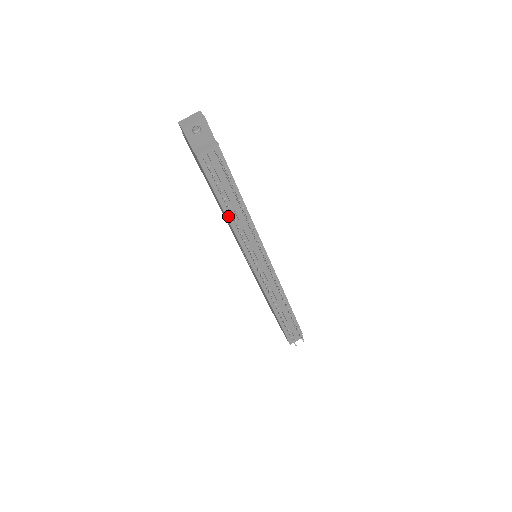
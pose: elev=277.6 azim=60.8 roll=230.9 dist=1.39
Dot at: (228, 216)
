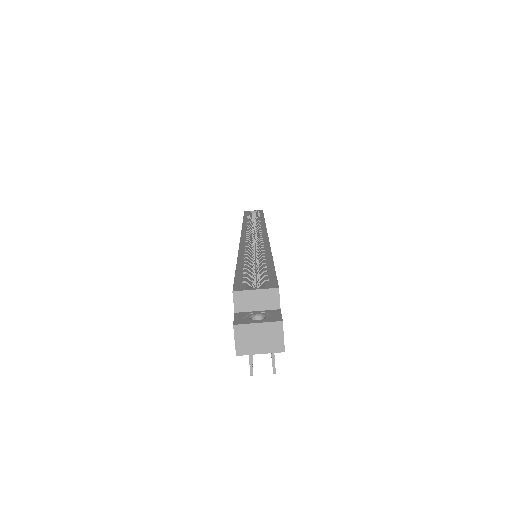
Dot at: occluded
